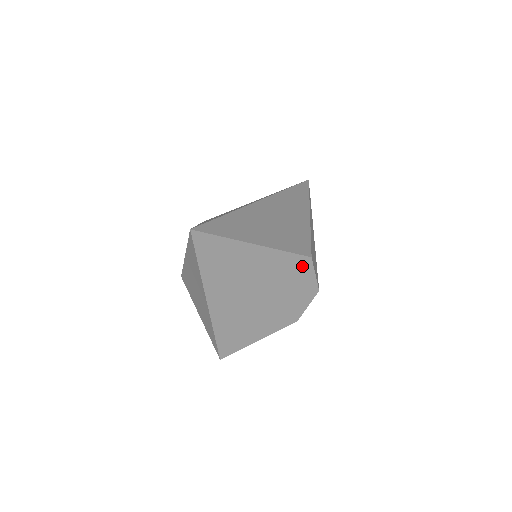
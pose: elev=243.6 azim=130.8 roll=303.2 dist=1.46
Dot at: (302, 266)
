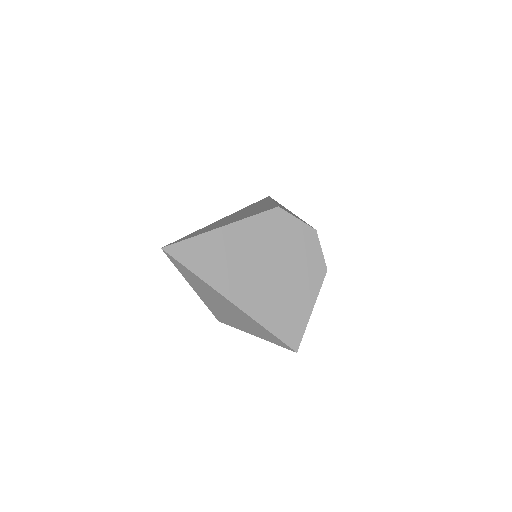
Dot at: (279, 219)
